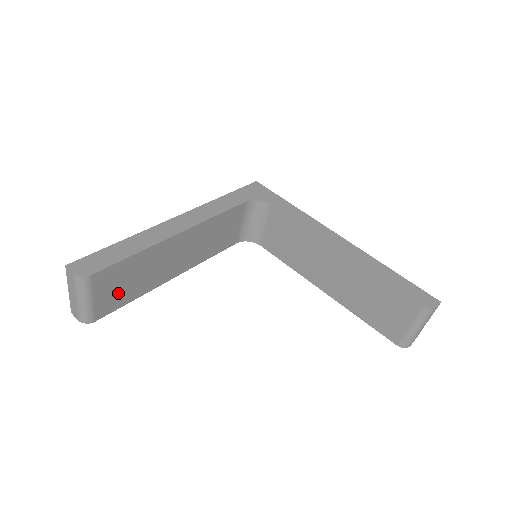
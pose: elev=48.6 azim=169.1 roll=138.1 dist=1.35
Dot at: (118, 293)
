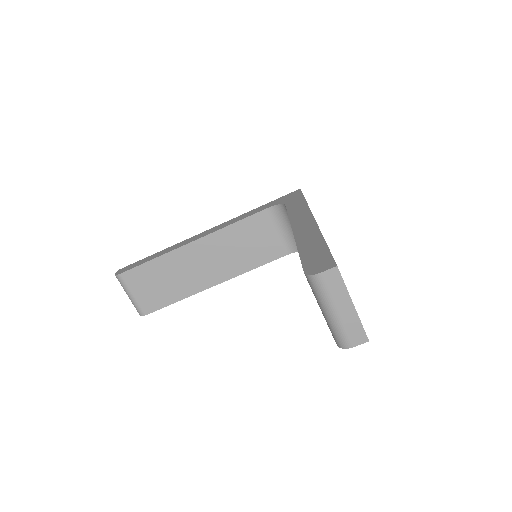
Dot at: (155, 293)
